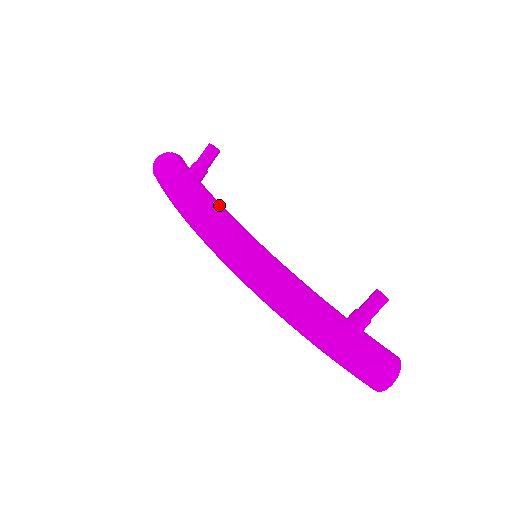
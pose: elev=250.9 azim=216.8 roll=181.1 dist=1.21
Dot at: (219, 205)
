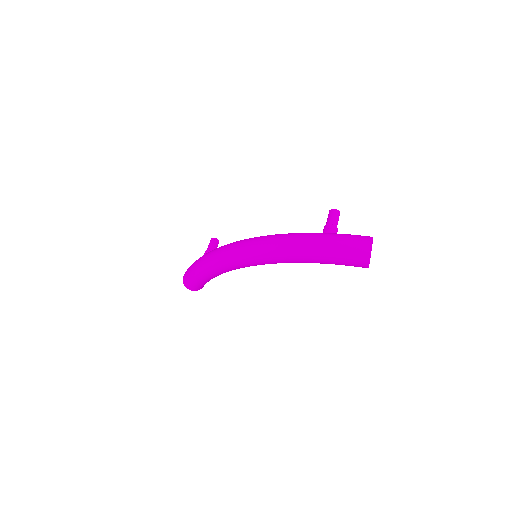
Dot at: occluded
